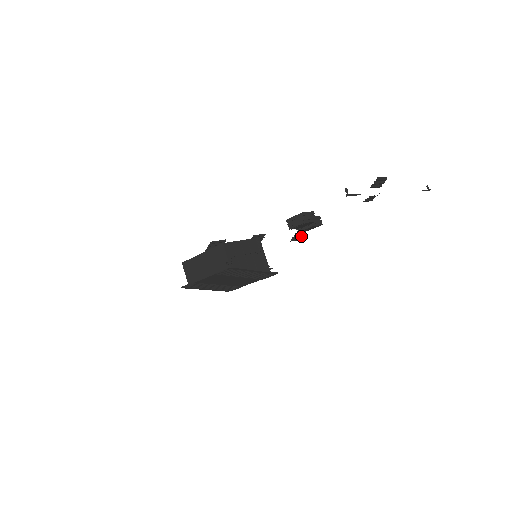
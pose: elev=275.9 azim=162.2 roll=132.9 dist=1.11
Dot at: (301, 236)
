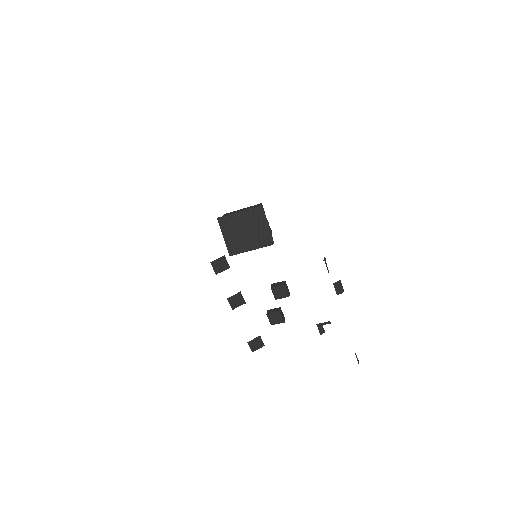
Dot at: (256, 349)
